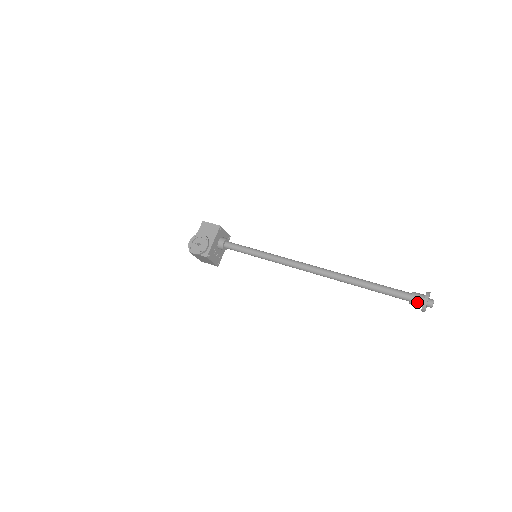
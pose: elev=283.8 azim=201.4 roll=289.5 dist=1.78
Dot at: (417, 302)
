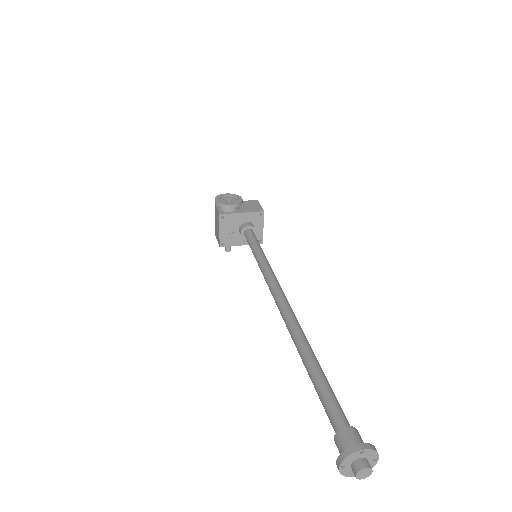
Dot at: (345, 441)
